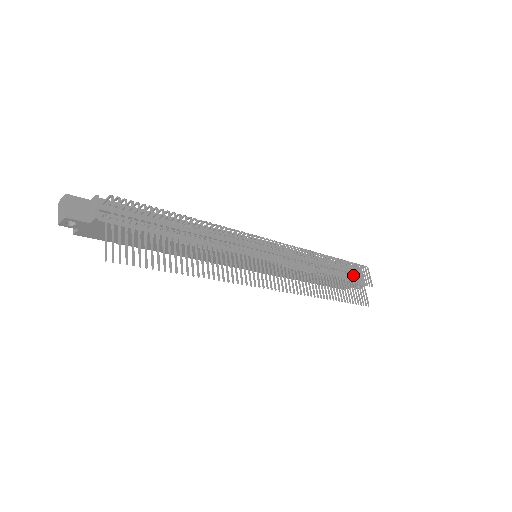
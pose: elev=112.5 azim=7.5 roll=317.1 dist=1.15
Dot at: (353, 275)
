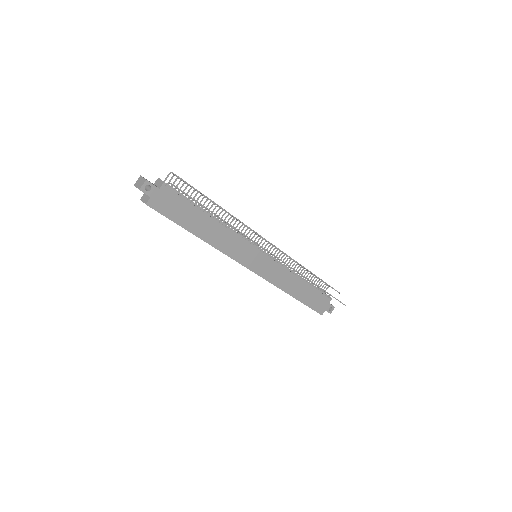
Dot at: (323, 291)
